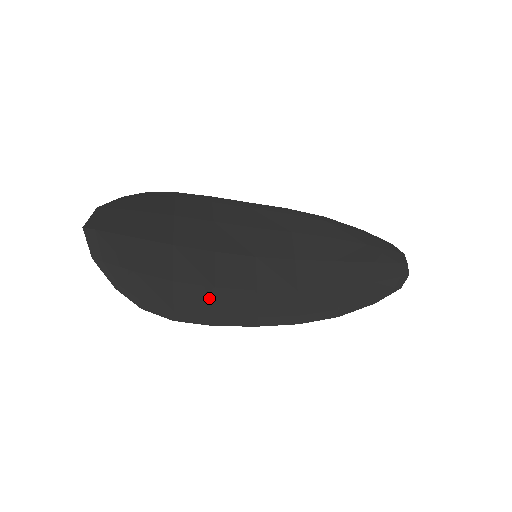
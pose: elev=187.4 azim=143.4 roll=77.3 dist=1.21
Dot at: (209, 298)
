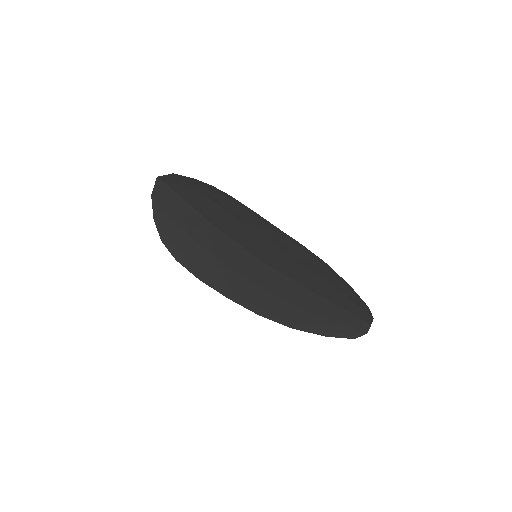
Dot at: (207, 261)
